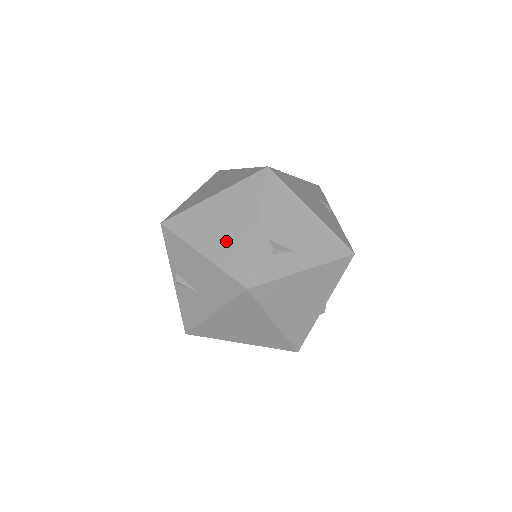
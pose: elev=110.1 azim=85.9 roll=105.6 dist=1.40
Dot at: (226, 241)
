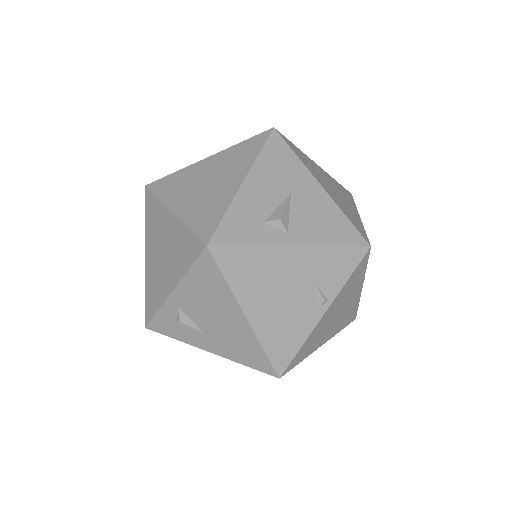
Dot at: (156, 271)
